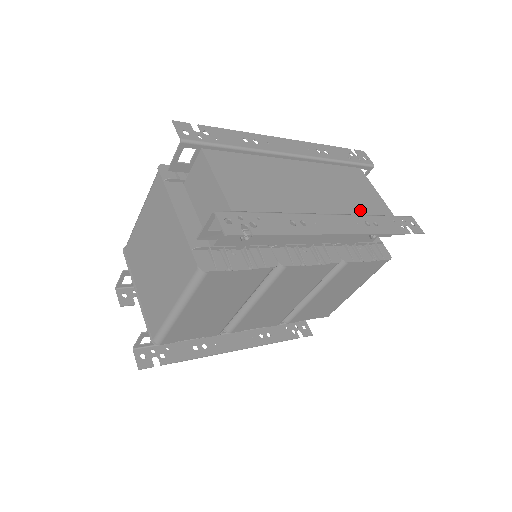
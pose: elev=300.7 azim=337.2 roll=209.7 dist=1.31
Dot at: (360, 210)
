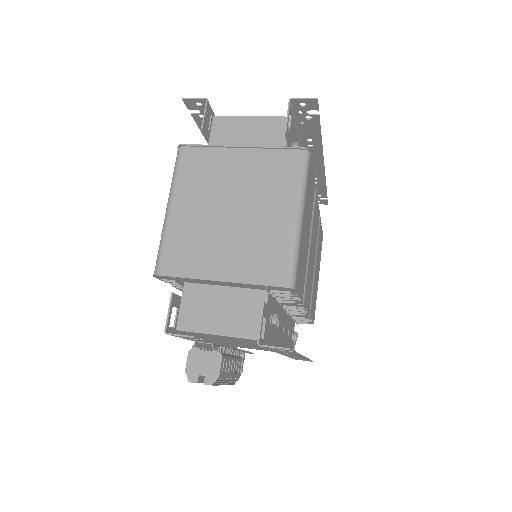
Dot at: occluded
